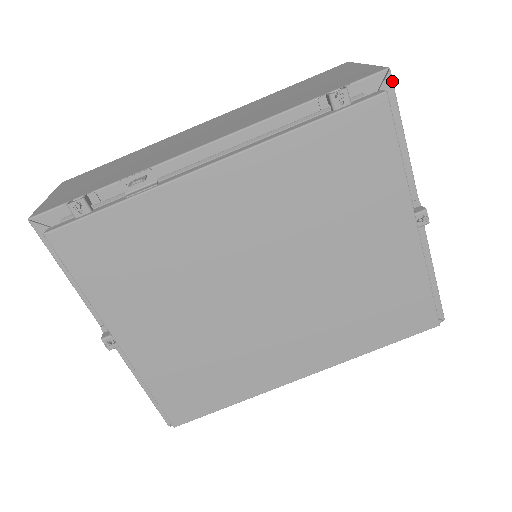
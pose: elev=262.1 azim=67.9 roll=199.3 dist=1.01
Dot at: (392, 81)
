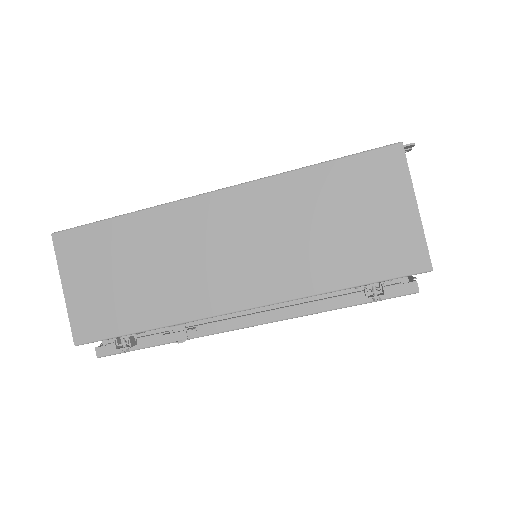
Dot at: occluded
